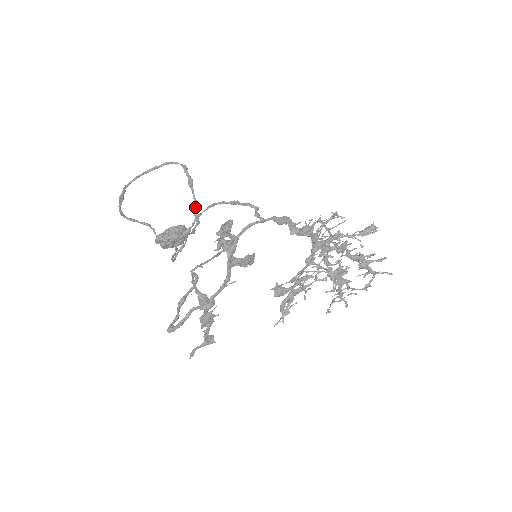
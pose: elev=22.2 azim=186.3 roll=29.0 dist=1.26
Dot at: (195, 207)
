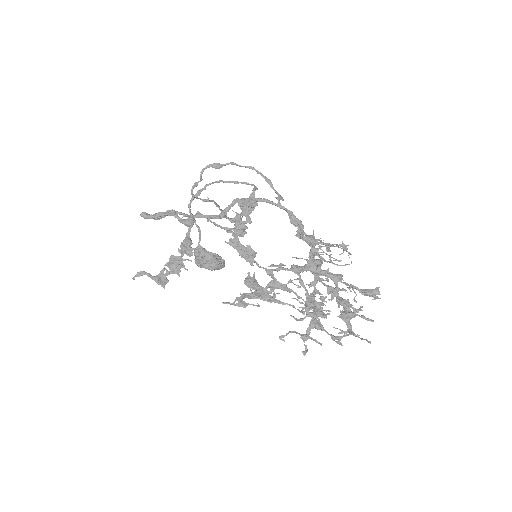
Dot at: (241, 213)
